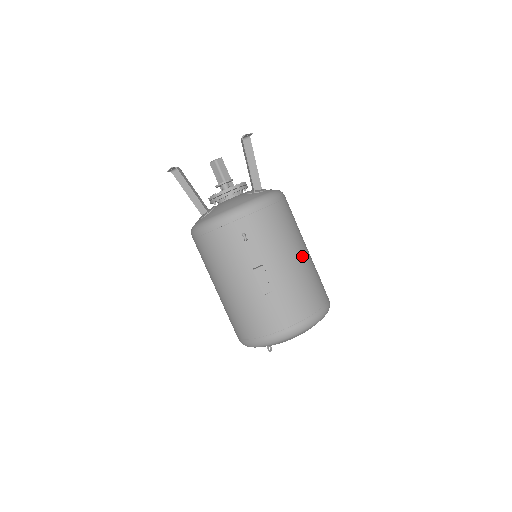
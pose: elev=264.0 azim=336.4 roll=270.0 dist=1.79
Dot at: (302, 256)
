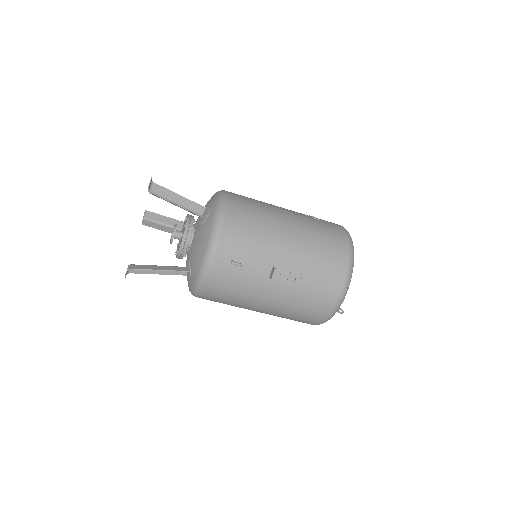
Dot at: (291, 224)
